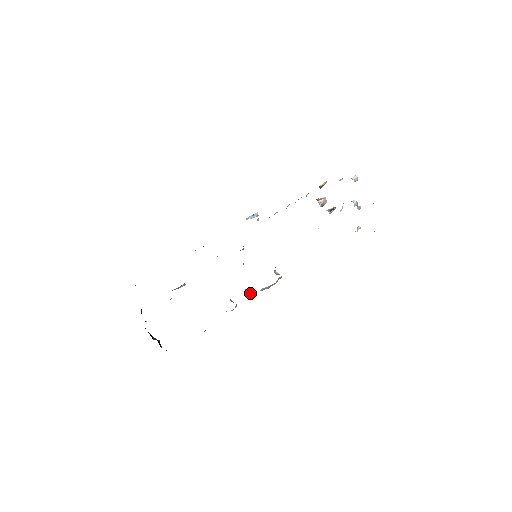
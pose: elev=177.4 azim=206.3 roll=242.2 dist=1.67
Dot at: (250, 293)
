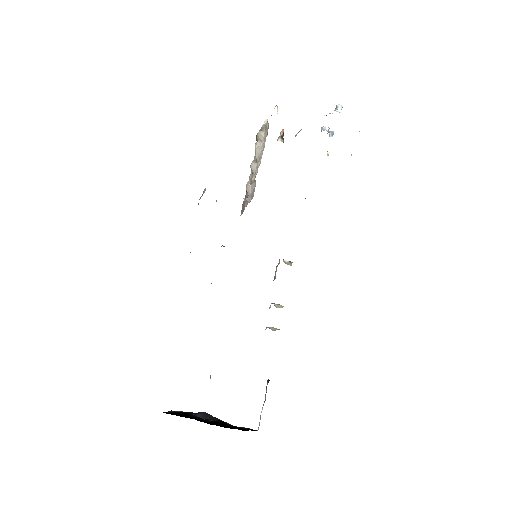
Dot at: (280, 305)
